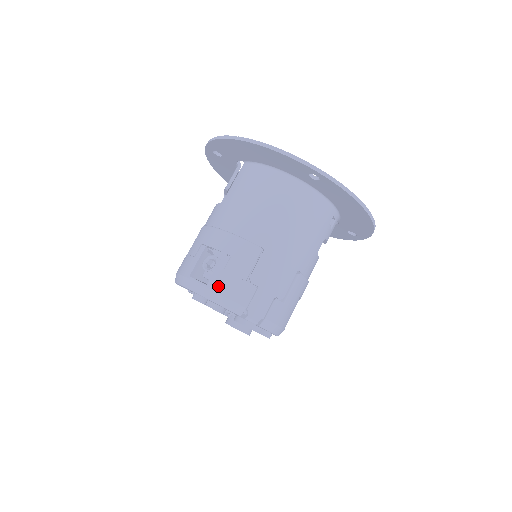
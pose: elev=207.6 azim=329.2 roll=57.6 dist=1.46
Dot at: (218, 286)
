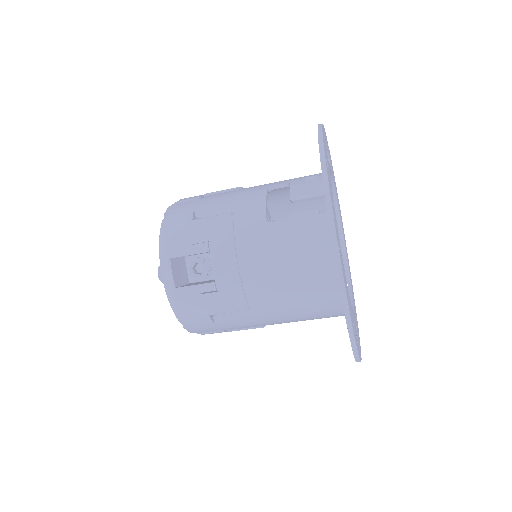
Dot at: (183, 299)
